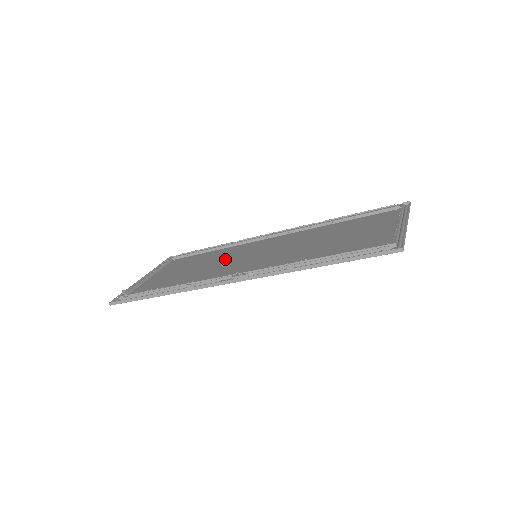
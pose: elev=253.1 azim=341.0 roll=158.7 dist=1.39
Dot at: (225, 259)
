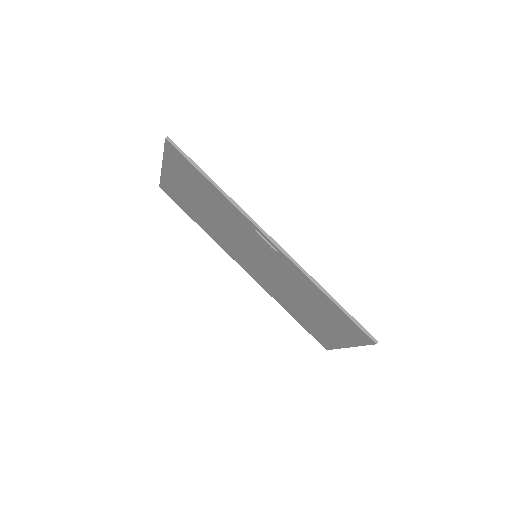
Dot at: (228, 233)
